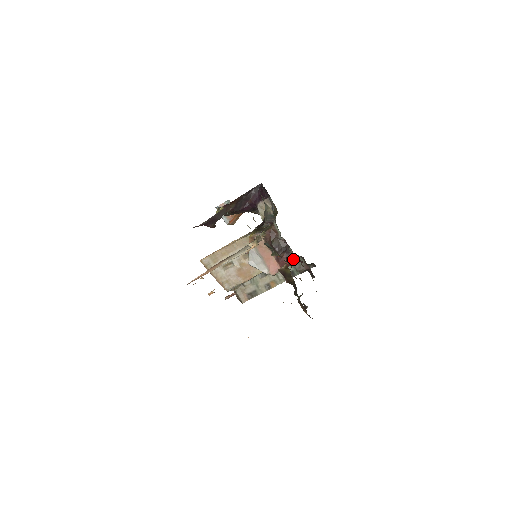
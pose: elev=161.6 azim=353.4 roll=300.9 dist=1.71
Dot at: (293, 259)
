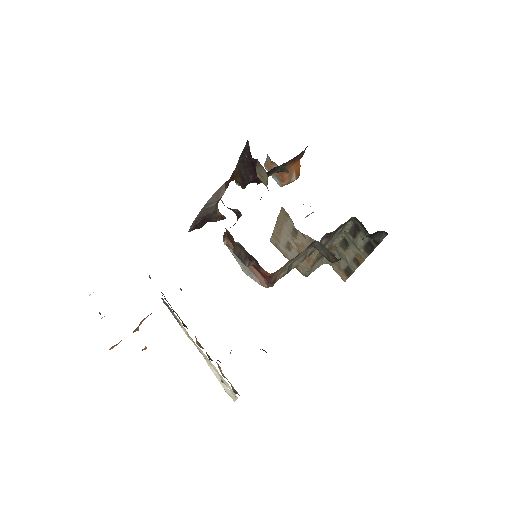
Dot at: (264, 270)
